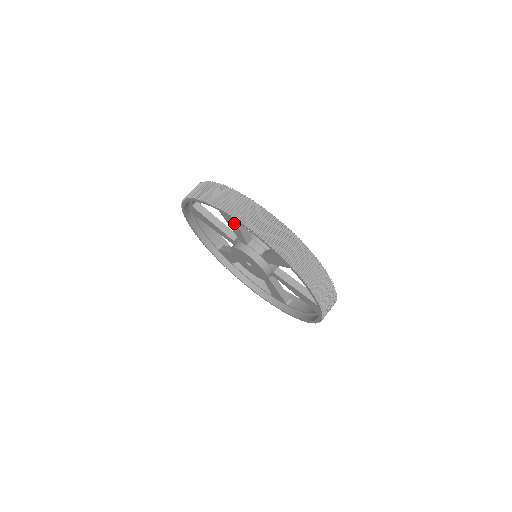
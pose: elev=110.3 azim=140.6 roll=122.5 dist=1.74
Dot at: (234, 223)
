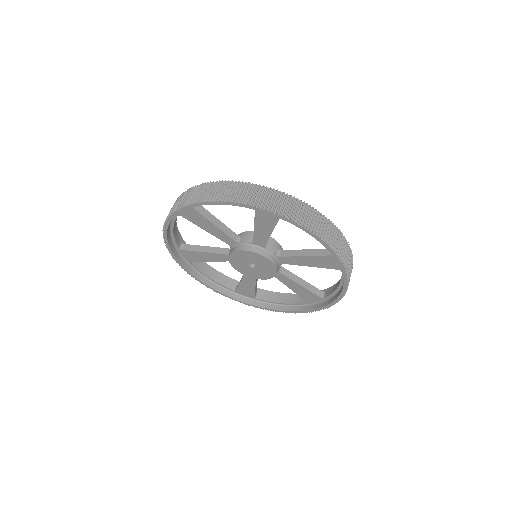
Dot at: (208, 223)
